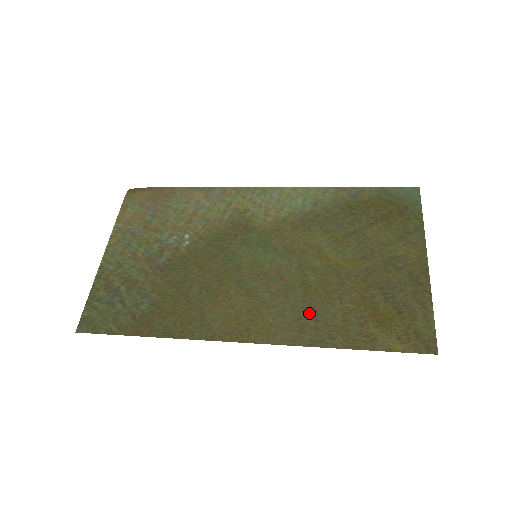
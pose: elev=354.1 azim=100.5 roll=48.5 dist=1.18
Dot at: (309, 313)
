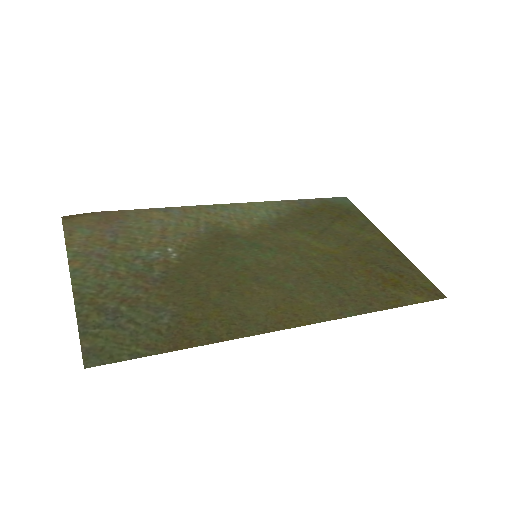
Dot at: (337, 290)
